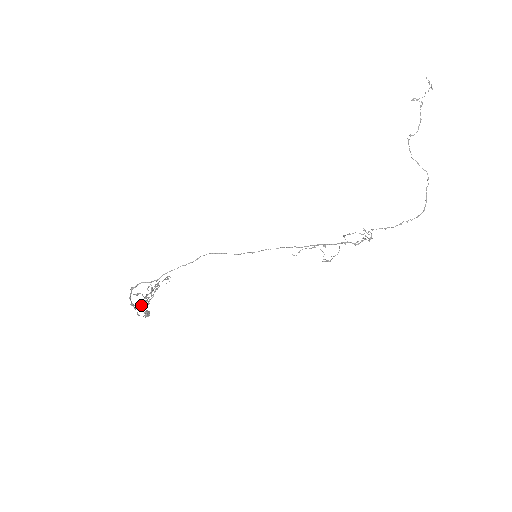
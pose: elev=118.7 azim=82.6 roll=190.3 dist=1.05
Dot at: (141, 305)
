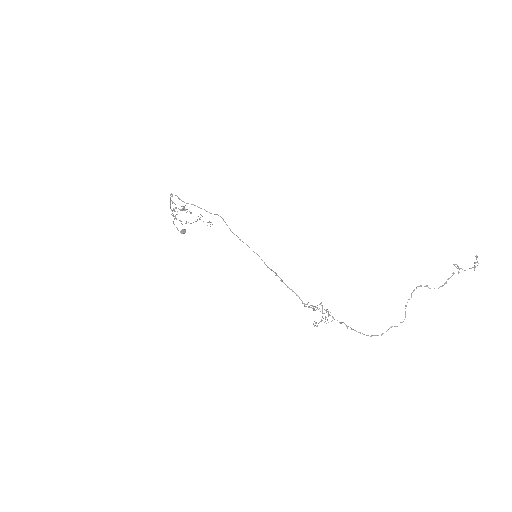
Dot at: occluded
